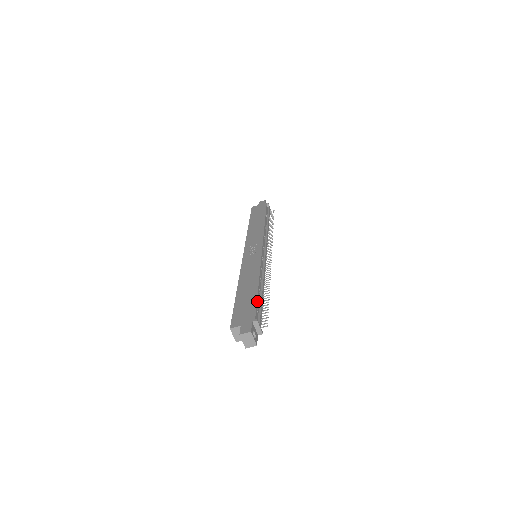
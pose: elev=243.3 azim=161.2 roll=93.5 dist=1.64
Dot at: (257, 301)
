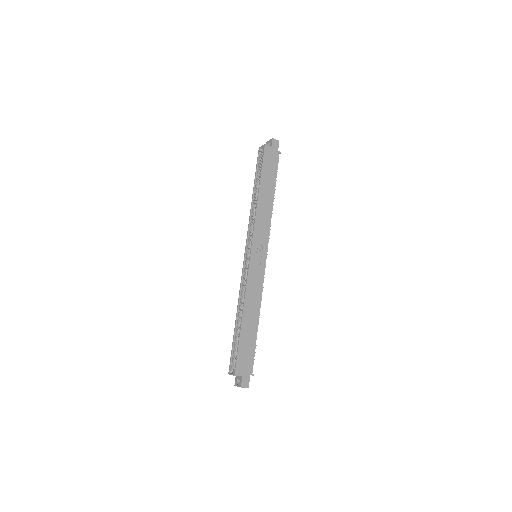
Dot at: (255, 347)
